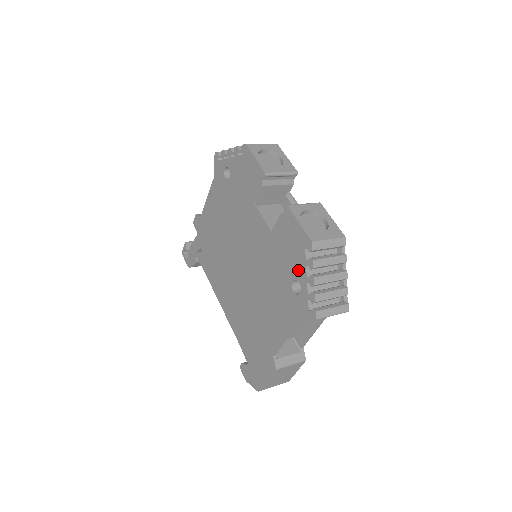
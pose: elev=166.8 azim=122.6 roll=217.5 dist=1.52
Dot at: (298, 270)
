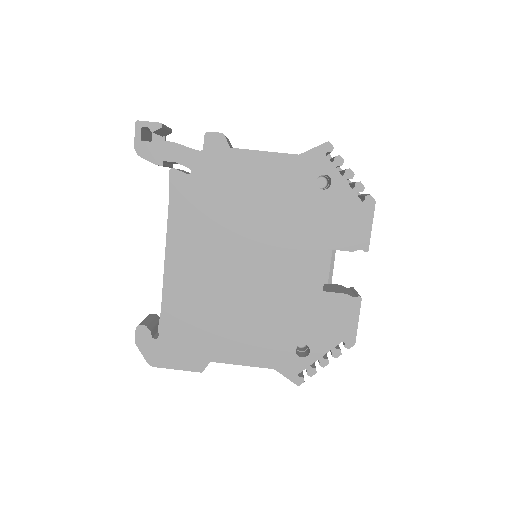
Dot at: (319, 344)
